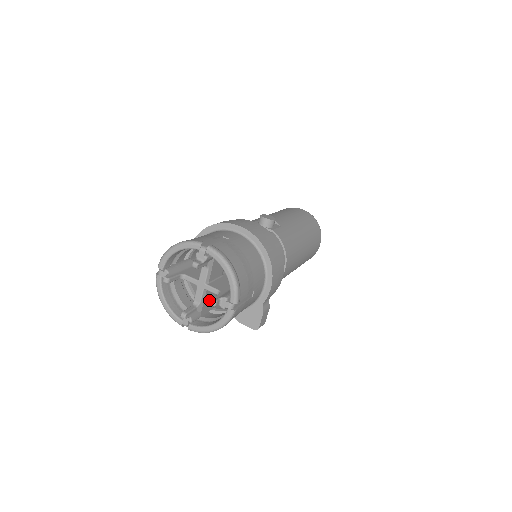
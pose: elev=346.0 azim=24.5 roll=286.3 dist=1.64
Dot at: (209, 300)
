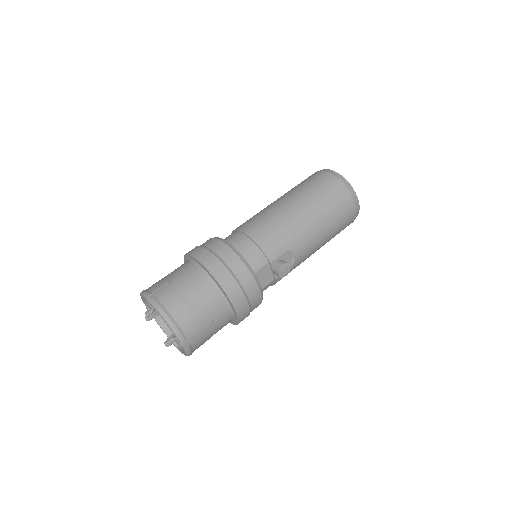
Dot at: occluded
